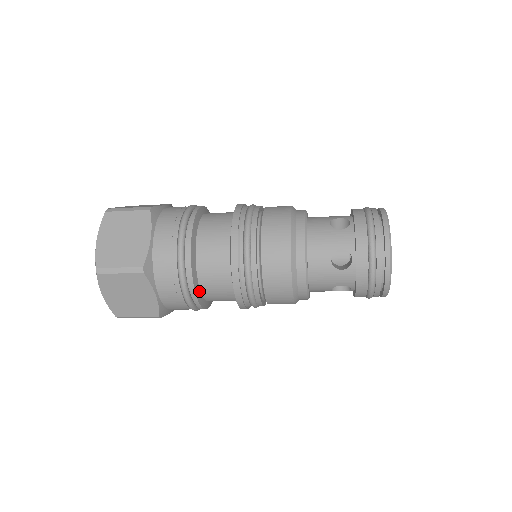
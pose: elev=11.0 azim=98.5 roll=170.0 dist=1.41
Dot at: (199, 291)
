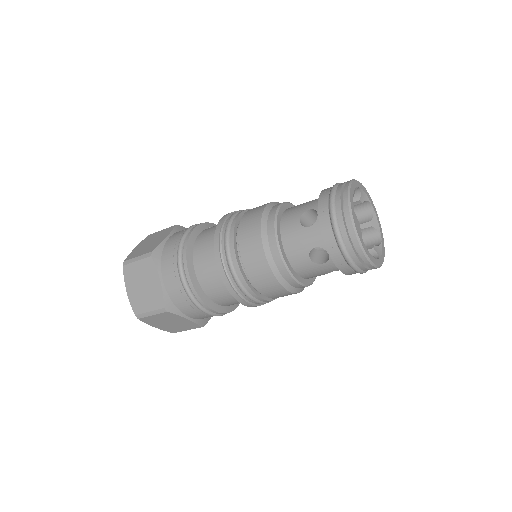
Dot at: (218, 306)
